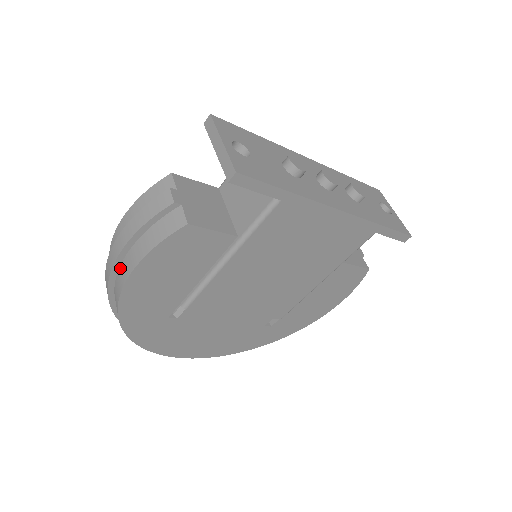
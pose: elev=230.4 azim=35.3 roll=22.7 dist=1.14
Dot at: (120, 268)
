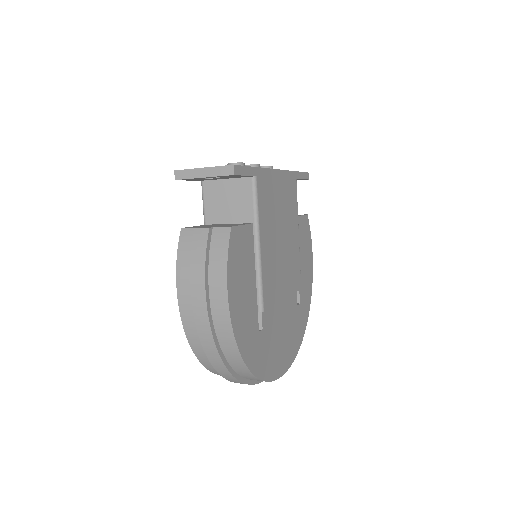
Dot at: (212, 311)
